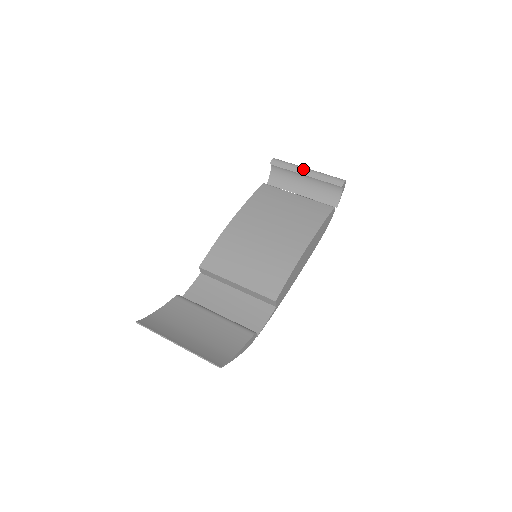
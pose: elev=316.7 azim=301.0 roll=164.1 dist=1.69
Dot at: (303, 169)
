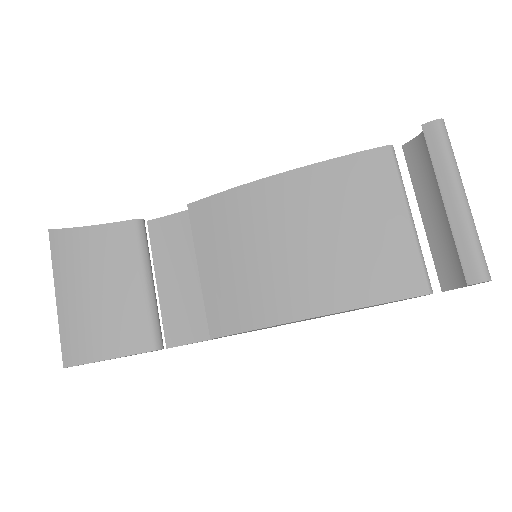
Dot at: (454, 189)
